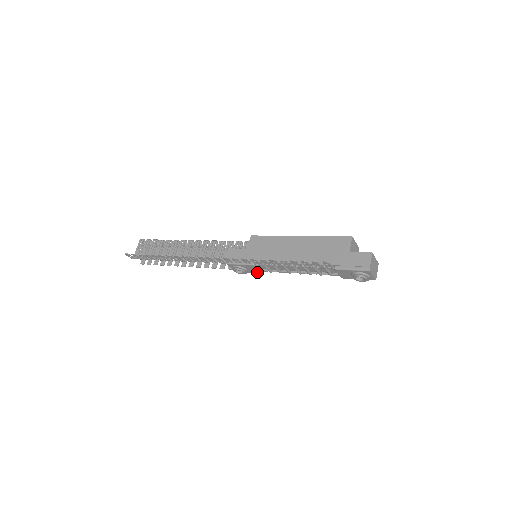
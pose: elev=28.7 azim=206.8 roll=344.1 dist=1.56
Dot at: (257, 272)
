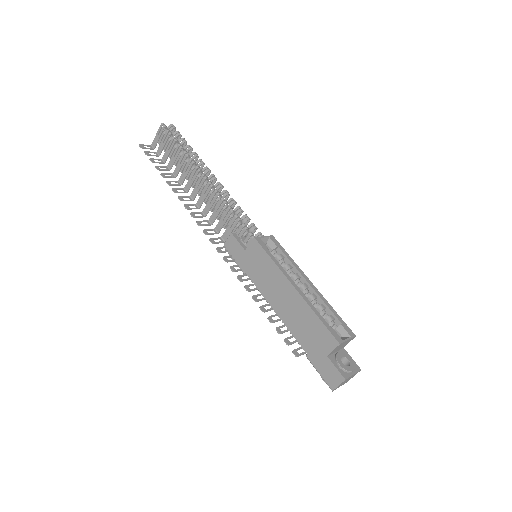
Dot at: occluded
